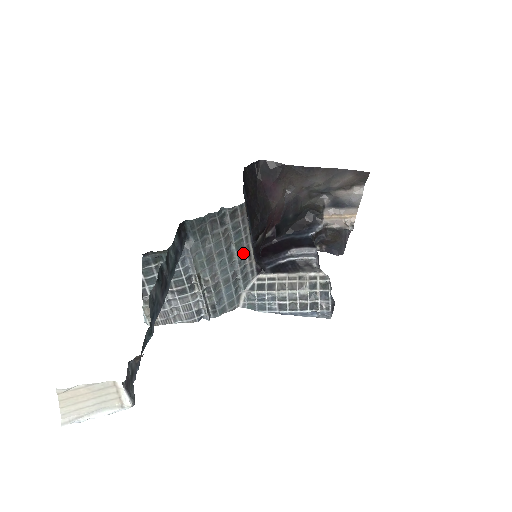
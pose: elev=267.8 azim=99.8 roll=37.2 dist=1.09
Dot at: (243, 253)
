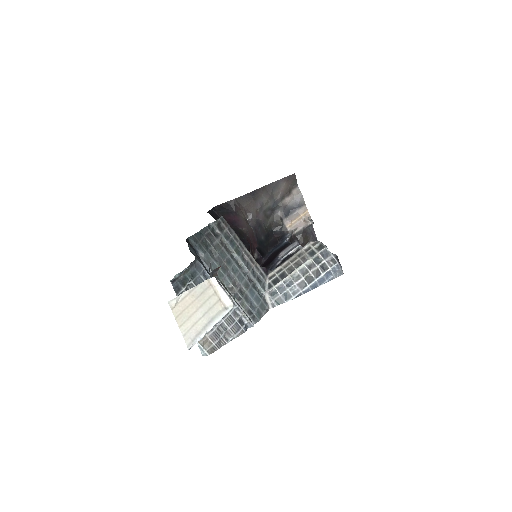
Dot at: (245, 259)
